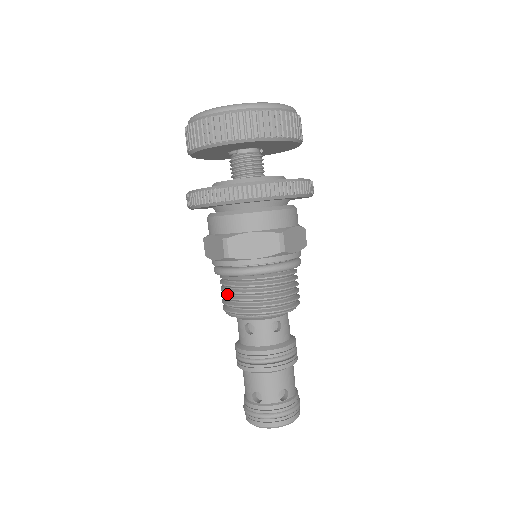
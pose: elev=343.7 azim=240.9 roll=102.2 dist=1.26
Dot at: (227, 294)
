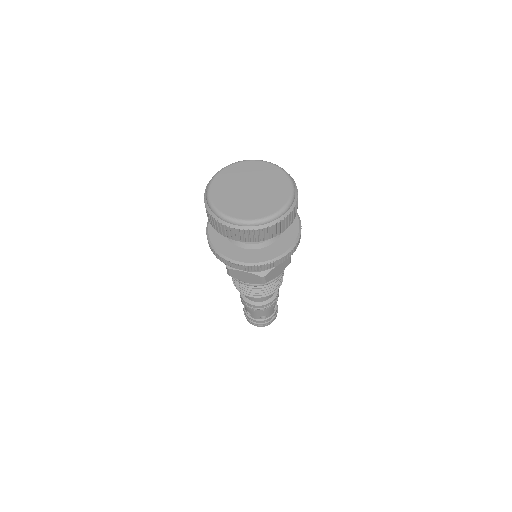
Dot at: occluded
